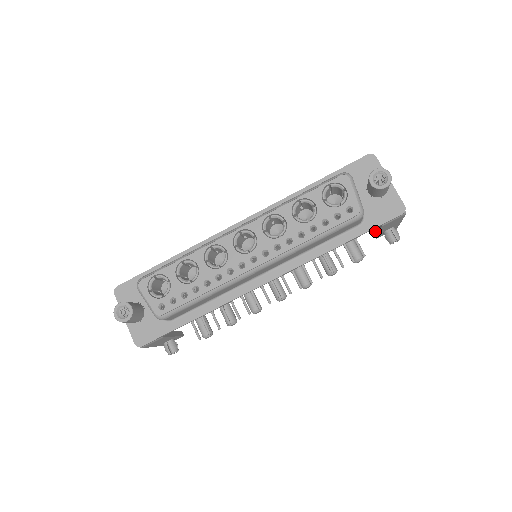
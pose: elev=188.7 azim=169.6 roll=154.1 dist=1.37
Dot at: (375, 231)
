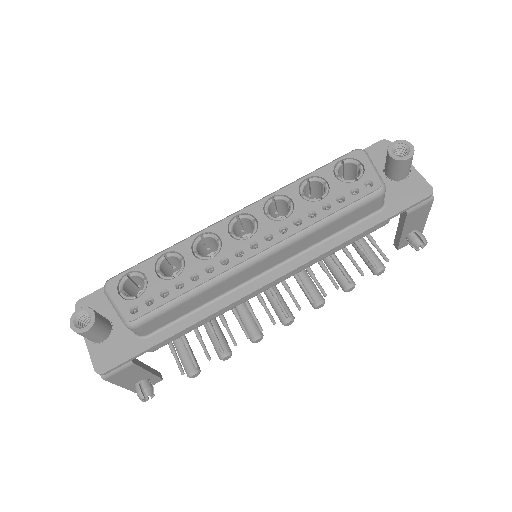
Dot at: (396, 236)
